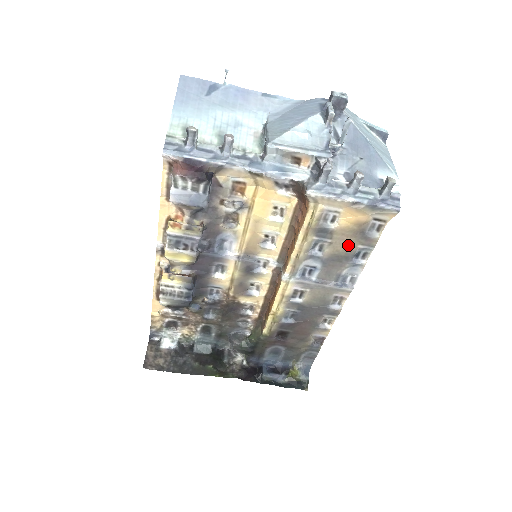
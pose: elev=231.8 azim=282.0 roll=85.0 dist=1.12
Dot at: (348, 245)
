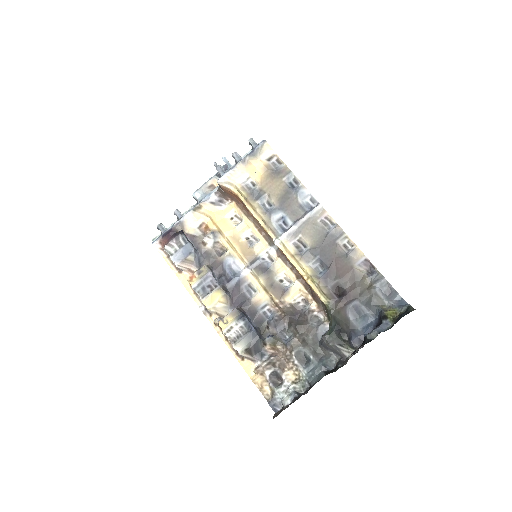
Dot at: (278, 186)
